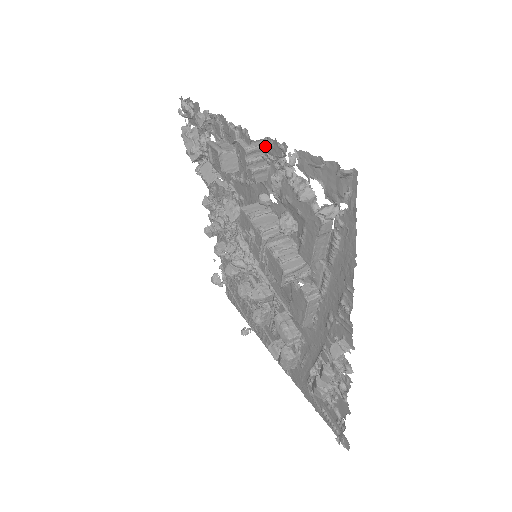
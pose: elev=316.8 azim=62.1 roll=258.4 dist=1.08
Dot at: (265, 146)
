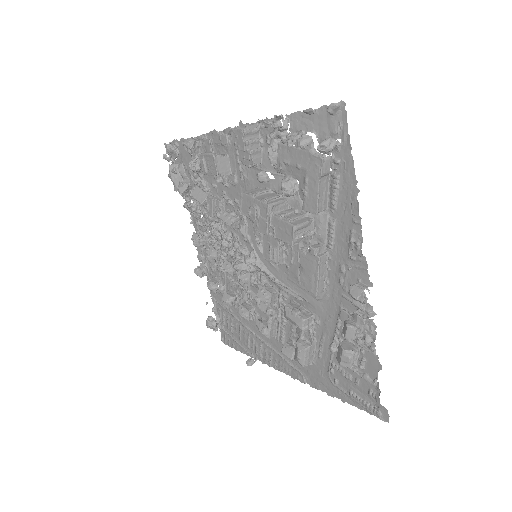
Dot at: (257, 129)
